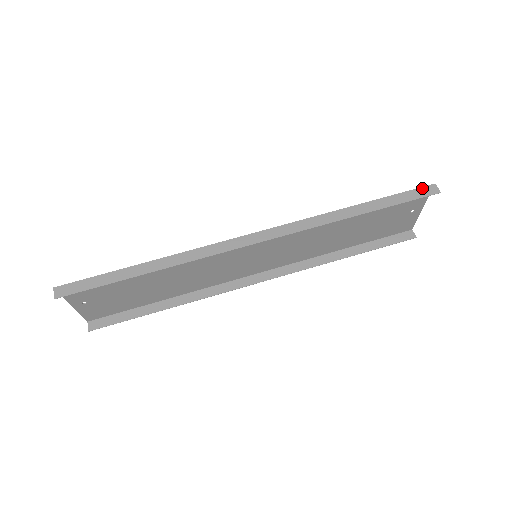
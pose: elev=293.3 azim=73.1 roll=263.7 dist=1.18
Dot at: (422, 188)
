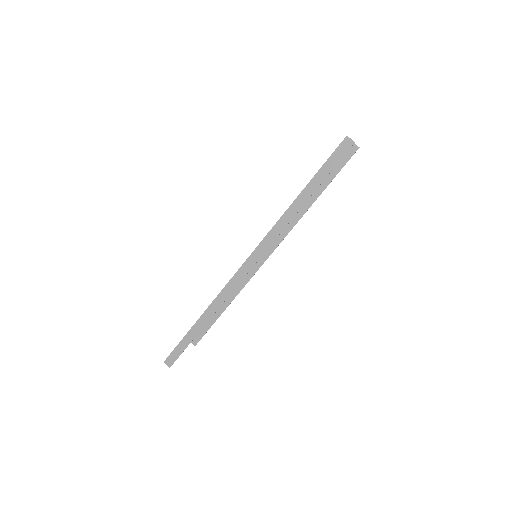
Dot at: (339, 147)
